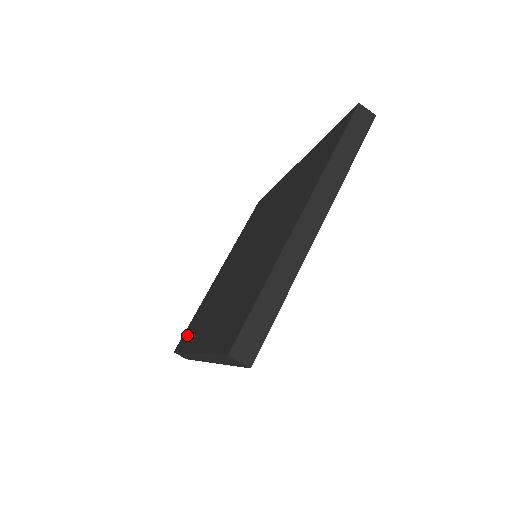
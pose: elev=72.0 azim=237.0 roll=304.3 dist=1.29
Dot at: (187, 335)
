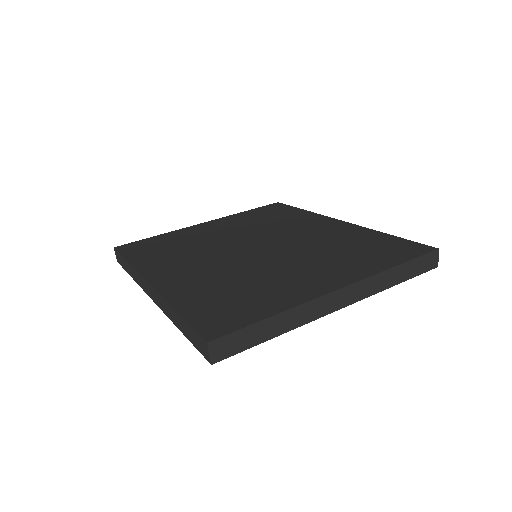
Dot at: (141, 249)
